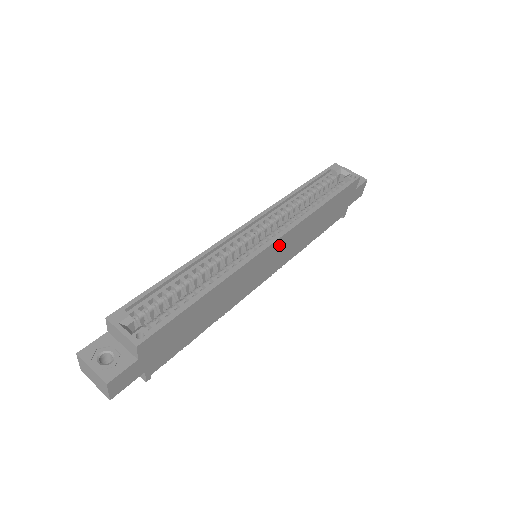
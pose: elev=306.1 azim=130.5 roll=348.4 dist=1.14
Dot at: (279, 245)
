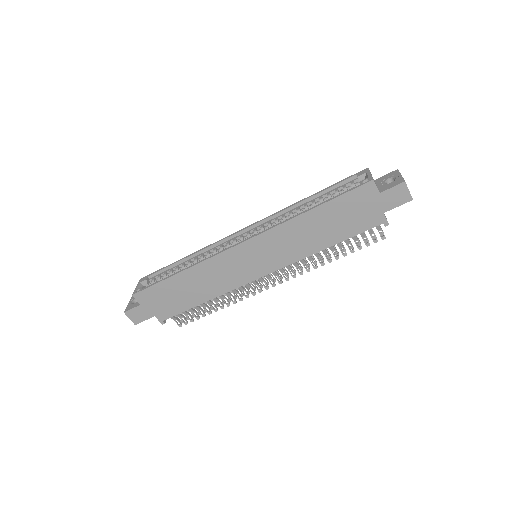
Dot at: (253, 247)
